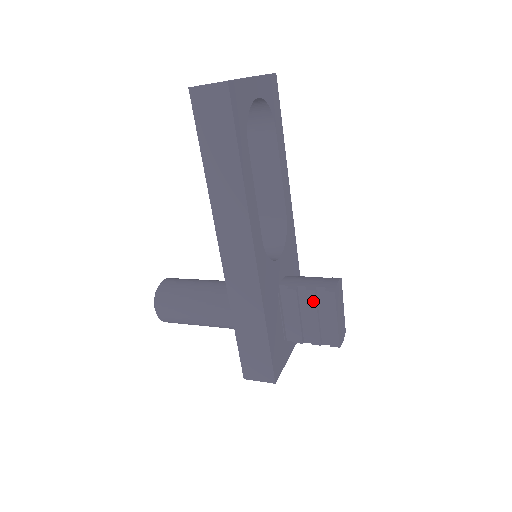
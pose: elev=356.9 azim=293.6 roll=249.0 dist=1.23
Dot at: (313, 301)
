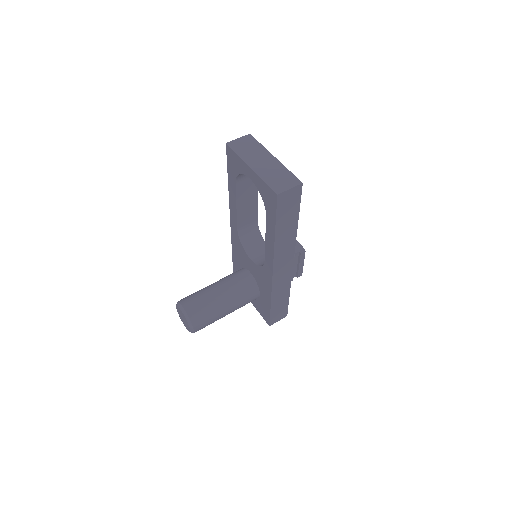
Dot at: occluded
